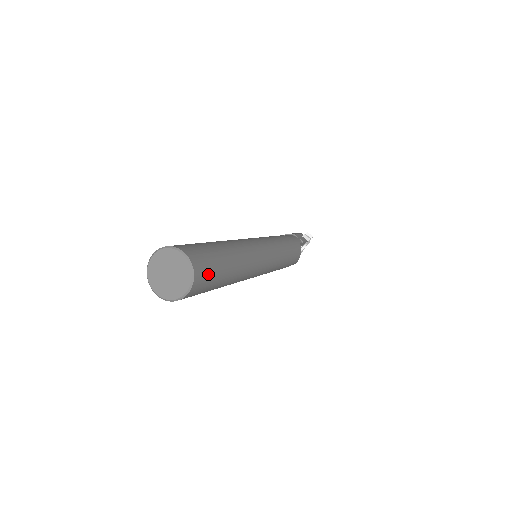
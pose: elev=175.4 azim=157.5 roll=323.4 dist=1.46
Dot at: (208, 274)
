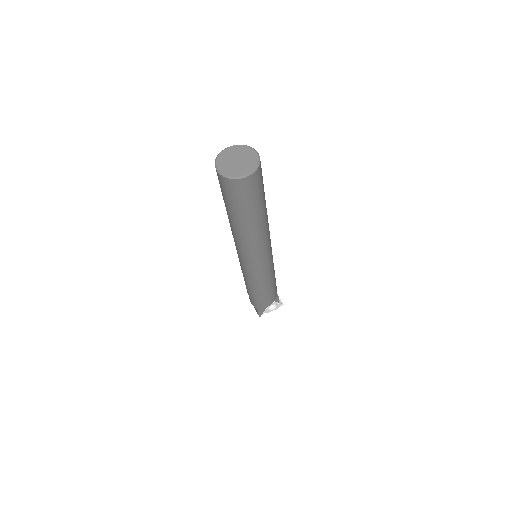
Dot at: (259, 185)
